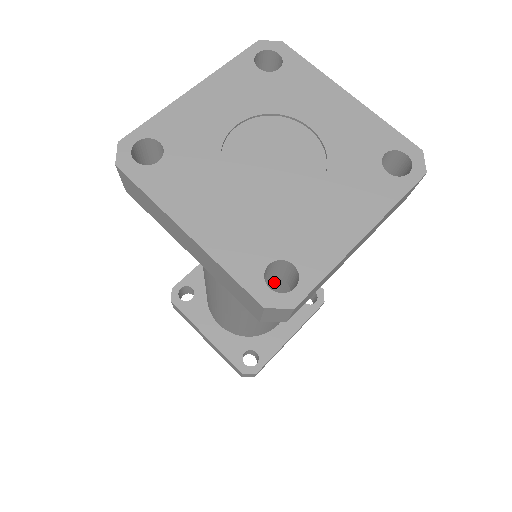
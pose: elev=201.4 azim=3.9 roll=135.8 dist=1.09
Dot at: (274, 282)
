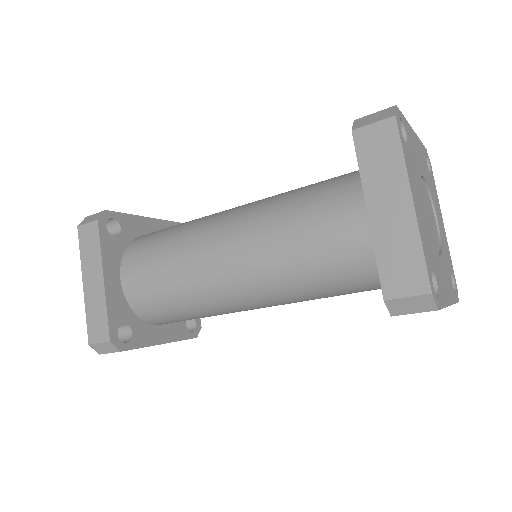
Dot at: (321, 285)
